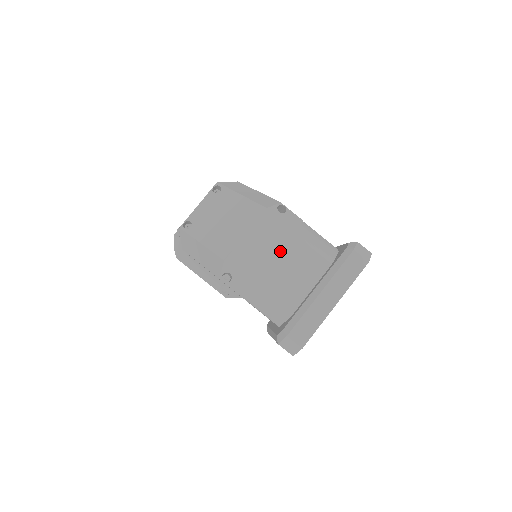
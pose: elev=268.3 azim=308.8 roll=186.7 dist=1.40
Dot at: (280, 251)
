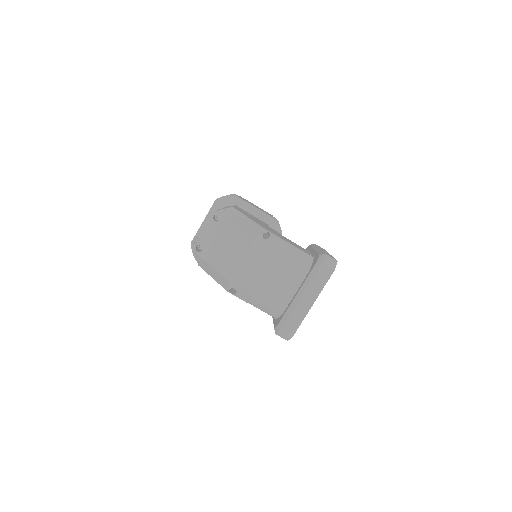
Dot at: (269, 269)
